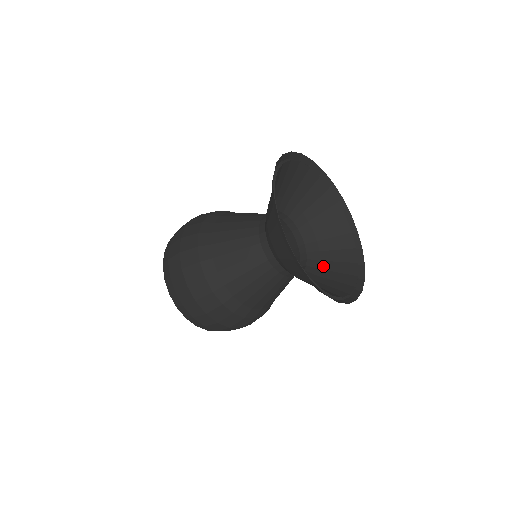
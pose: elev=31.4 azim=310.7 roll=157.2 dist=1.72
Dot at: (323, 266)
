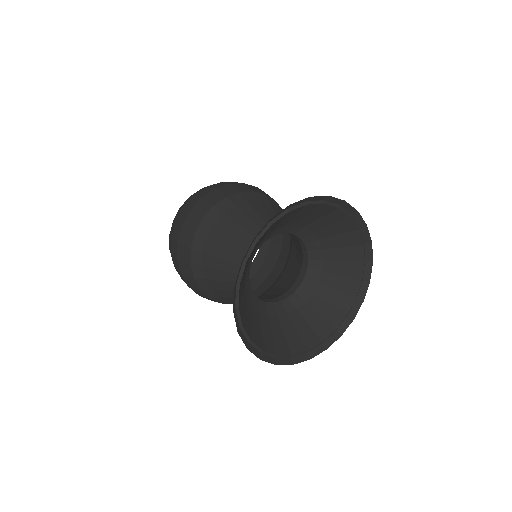
Dot at: (311, 300)
